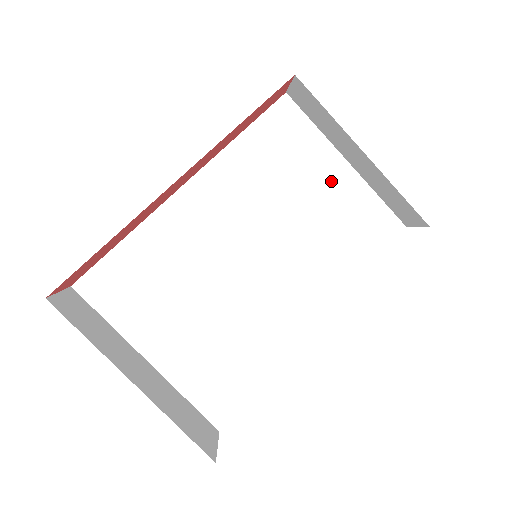
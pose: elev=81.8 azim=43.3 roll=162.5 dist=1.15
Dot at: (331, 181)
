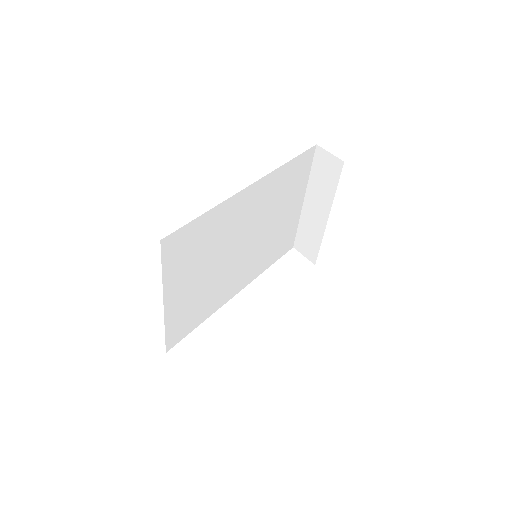
Dot at: (292, 210)
